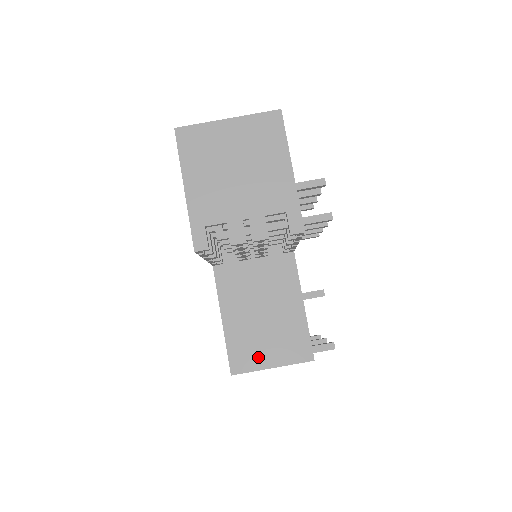
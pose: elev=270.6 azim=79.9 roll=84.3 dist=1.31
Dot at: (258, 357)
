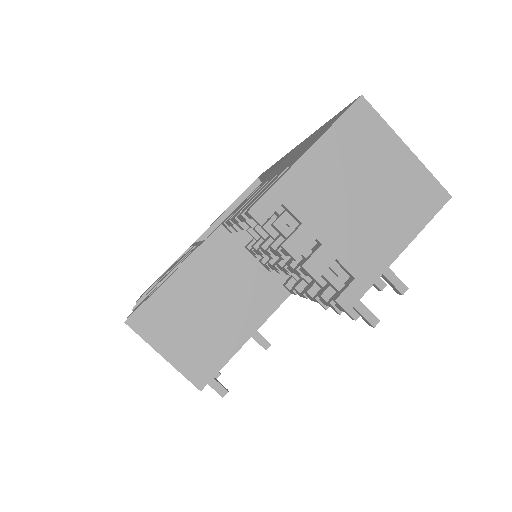
Dot at: (163, 335)
